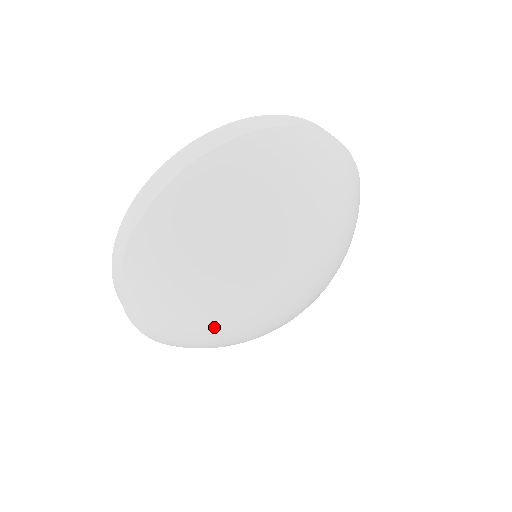
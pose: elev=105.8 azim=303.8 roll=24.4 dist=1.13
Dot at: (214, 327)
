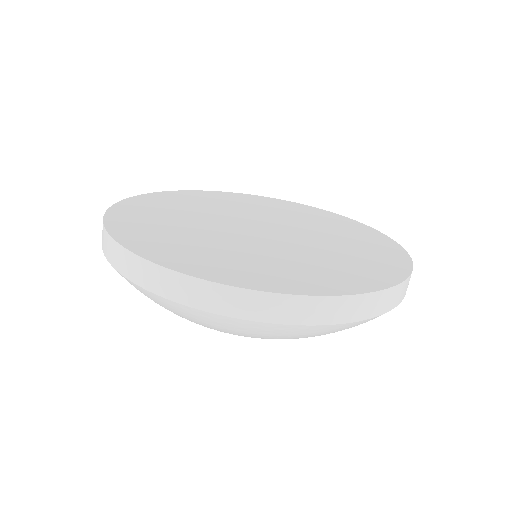
Dot at: occluded
